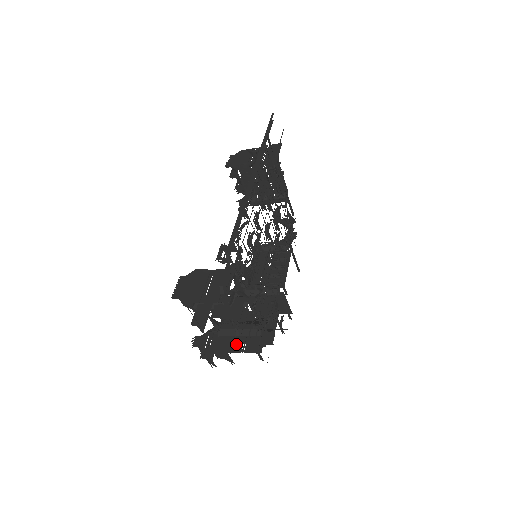
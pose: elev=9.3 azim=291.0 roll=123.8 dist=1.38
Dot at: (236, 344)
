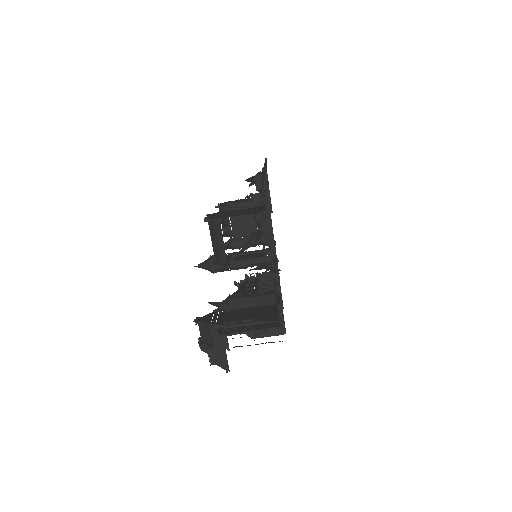
Dot at: (247, 314)
